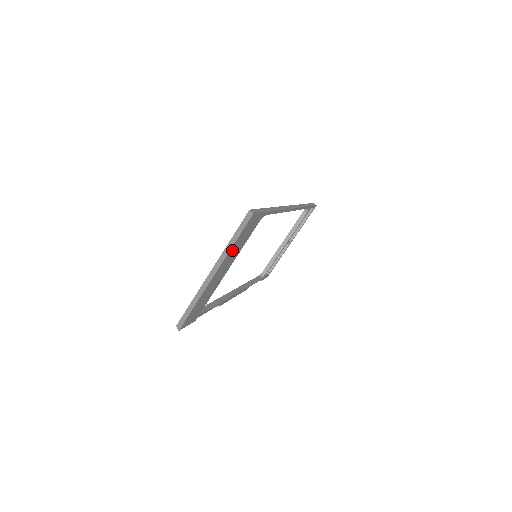
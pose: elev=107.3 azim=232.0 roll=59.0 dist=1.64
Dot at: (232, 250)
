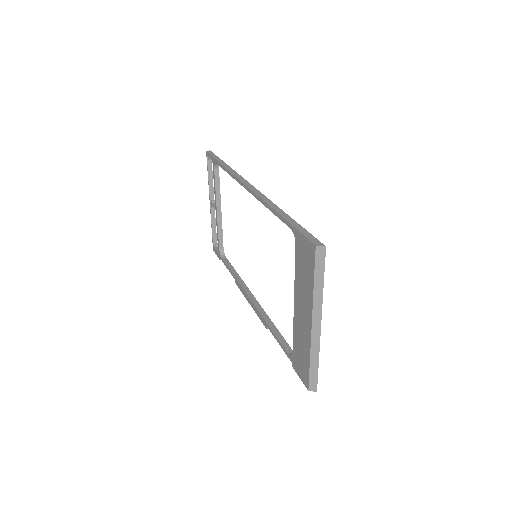
Dot at: occluded
